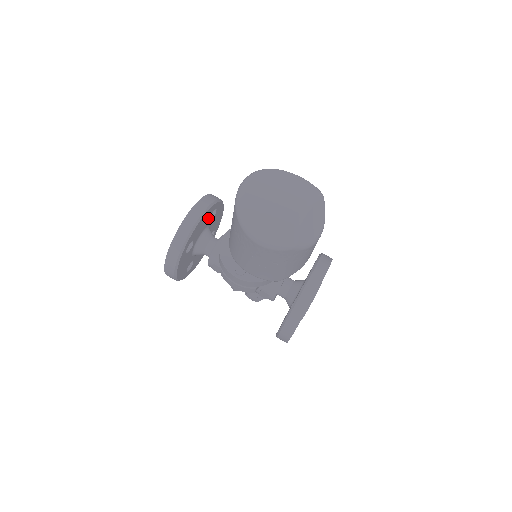
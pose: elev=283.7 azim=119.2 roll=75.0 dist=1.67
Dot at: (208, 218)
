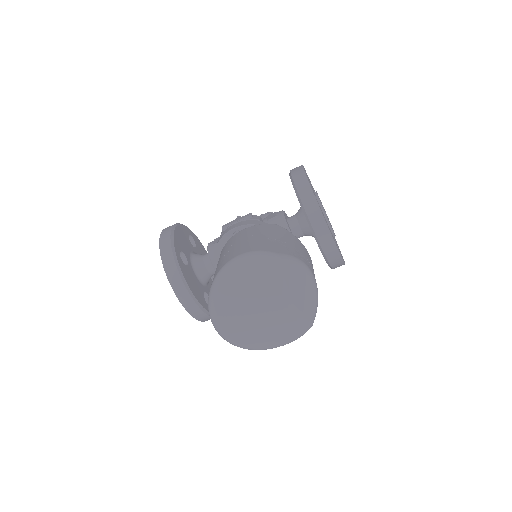
Dot at: (187, 270)
